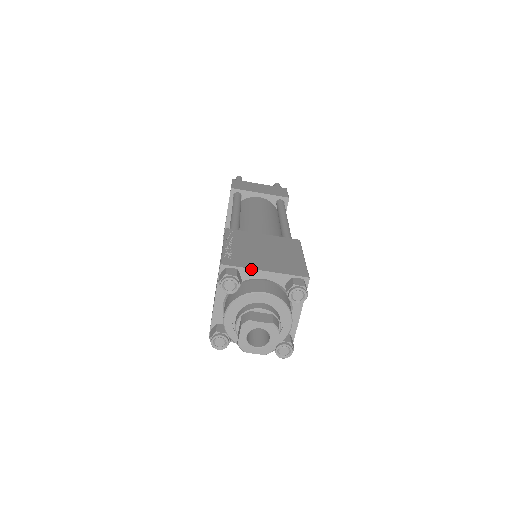
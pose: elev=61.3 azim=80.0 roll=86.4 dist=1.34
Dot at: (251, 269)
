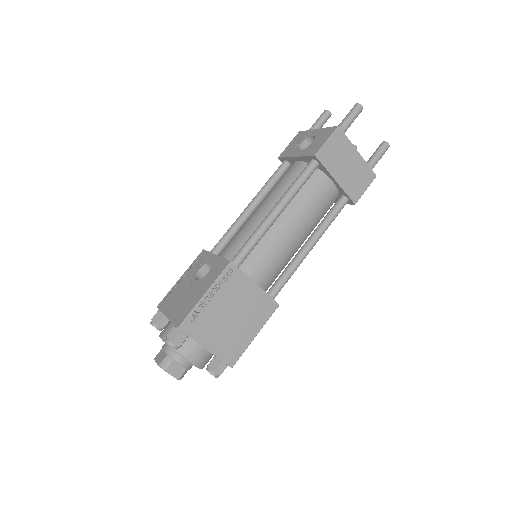
Dot at: occluded
